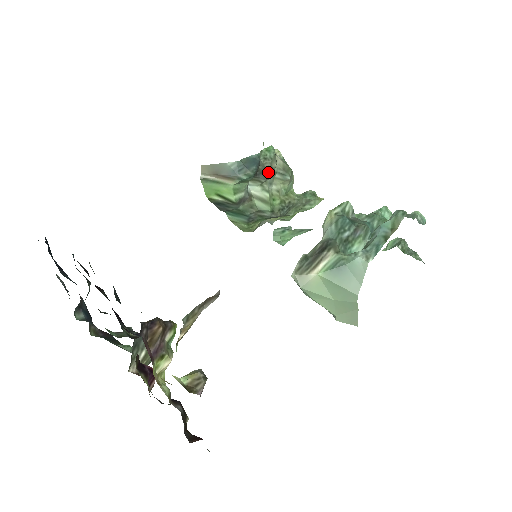
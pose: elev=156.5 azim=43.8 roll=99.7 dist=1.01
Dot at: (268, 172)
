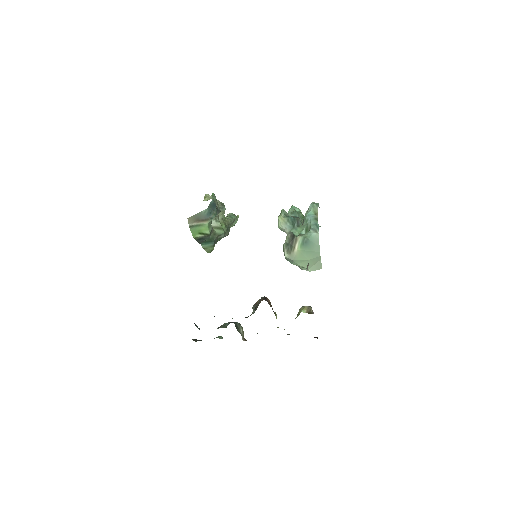
Dot at: (219, 209)
